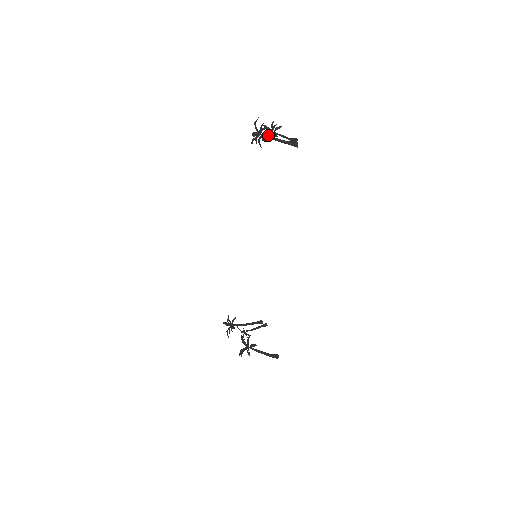
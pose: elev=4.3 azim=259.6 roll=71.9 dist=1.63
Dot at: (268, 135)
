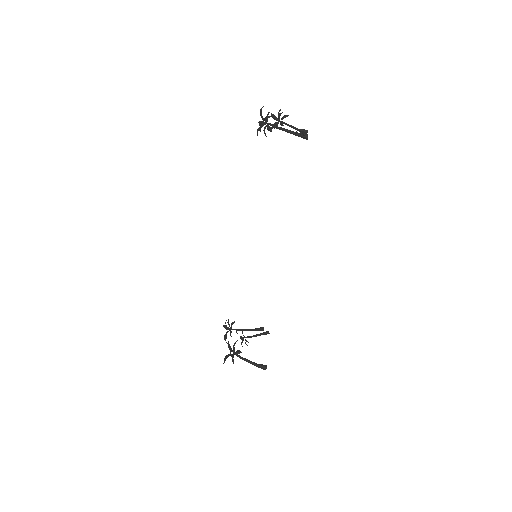
Dot at: (274, 124)
